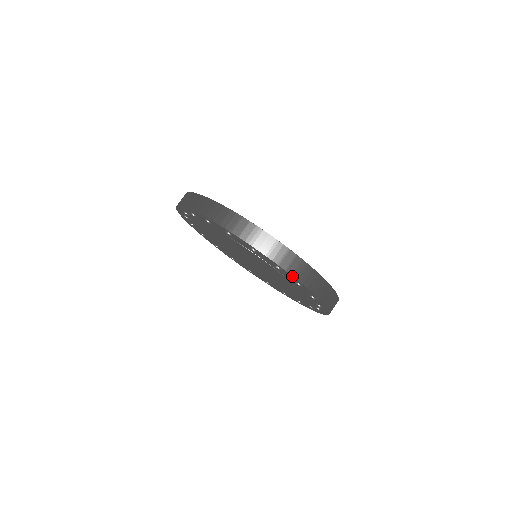
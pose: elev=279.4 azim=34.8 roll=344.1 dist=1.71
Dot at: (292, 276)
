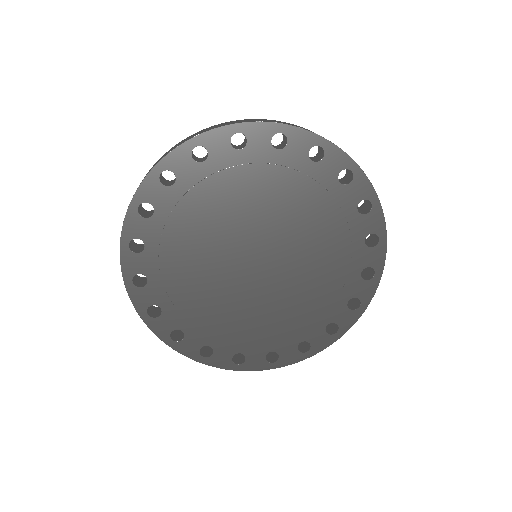
Dot at: (338, 148)
